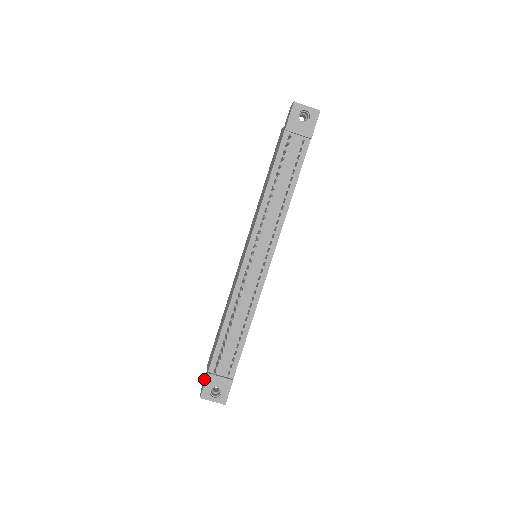
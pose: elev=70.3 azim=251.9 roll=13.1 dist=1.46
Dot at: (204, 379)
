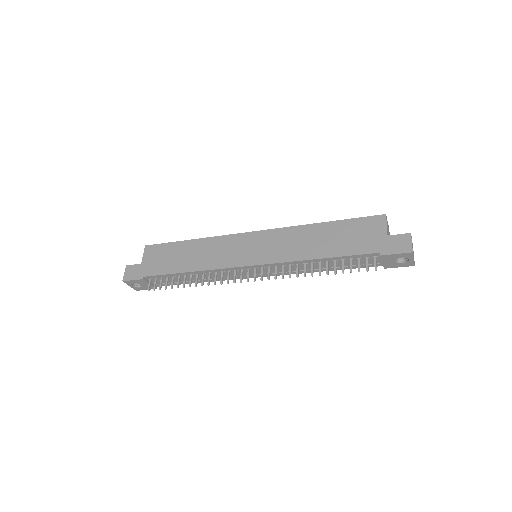
Dot at: (135, 267)
